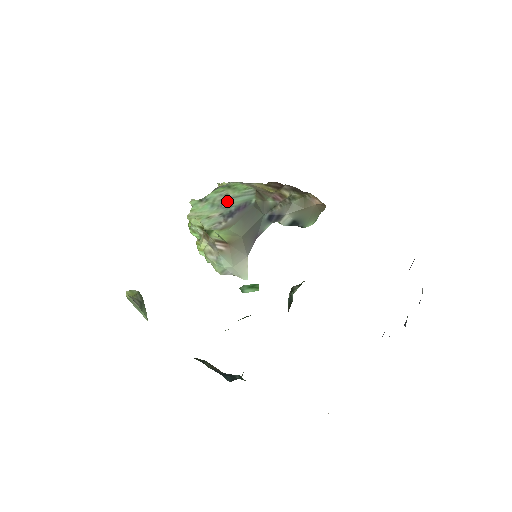
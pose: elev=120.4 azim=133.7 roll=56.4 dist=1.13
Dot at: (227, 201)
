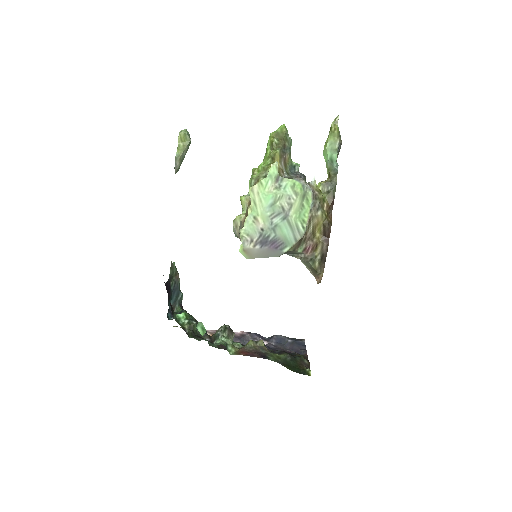
Dot at: (281, 218)
